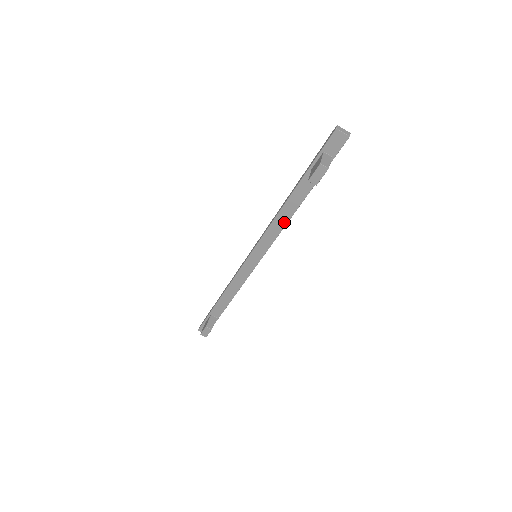
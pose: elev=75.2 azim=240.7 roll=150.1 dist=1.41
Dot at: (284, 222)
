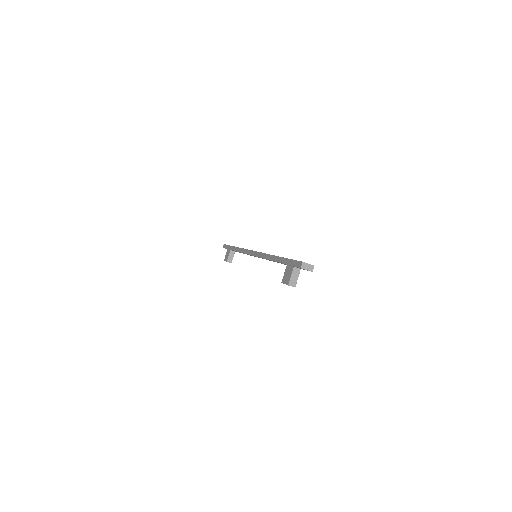
Dot at: (273, 261)
